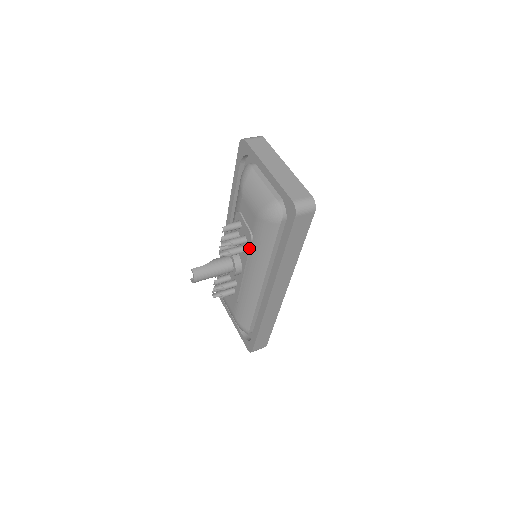
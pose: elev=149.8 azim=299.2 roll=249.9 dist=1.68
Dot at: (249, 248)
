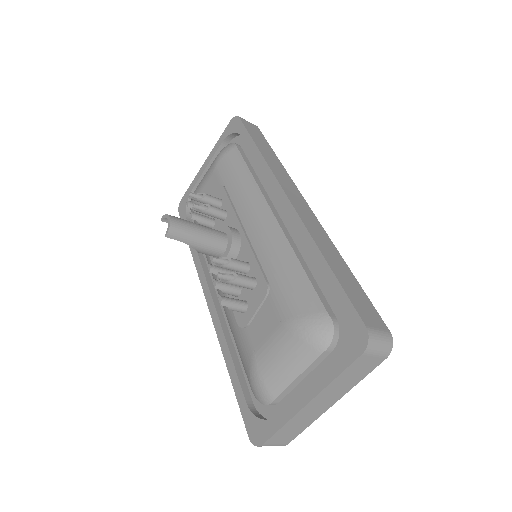
Dot at: (227, 196)
